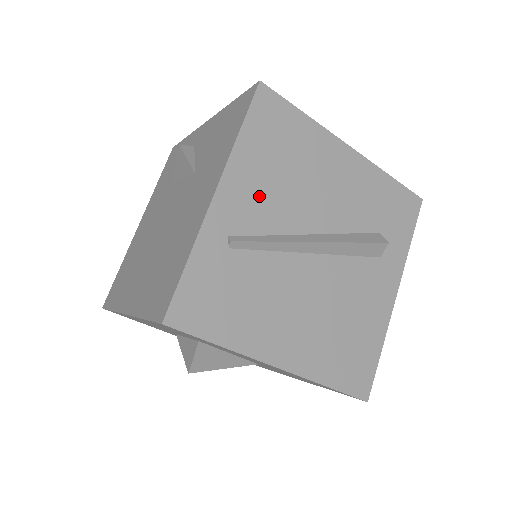
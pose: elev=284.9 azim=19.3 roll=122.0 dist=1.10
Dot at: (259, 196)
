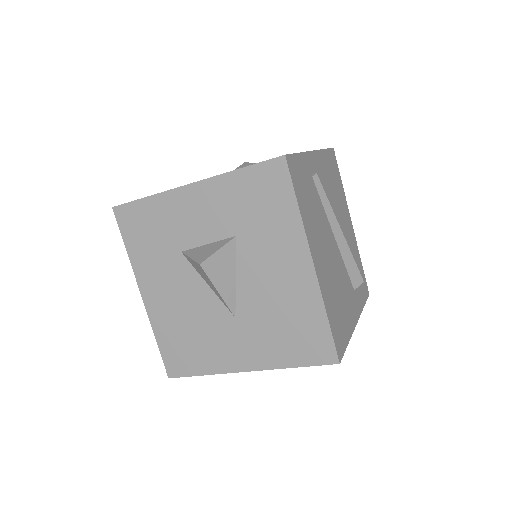
Dot at: (325, 180)
